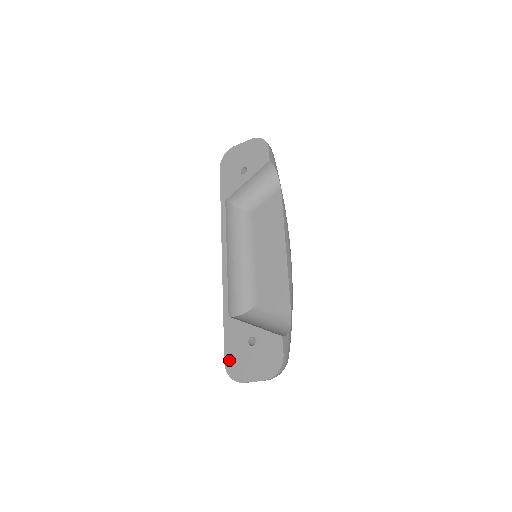
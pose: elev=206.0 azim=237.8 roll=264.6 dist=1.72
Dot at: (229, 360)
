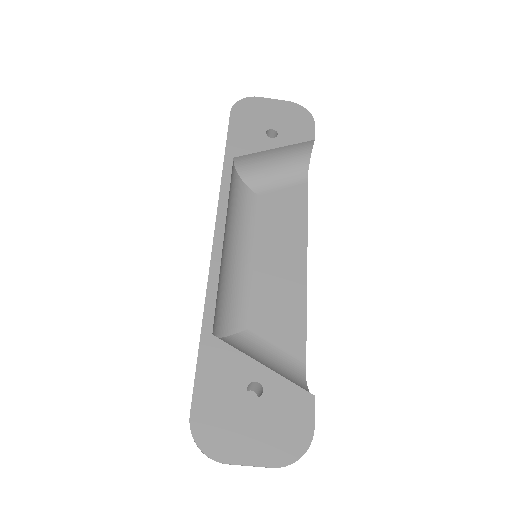
Dot at: (201, 413)
